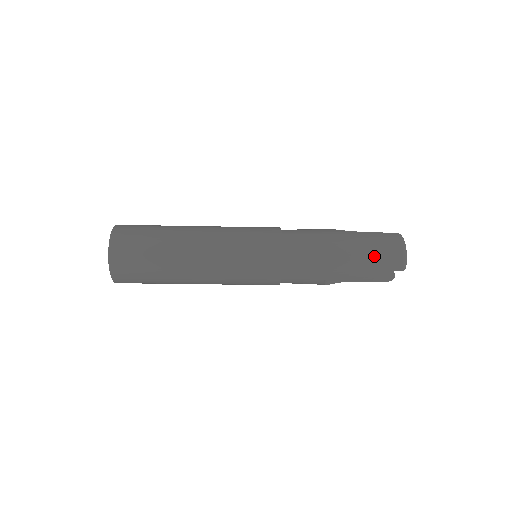
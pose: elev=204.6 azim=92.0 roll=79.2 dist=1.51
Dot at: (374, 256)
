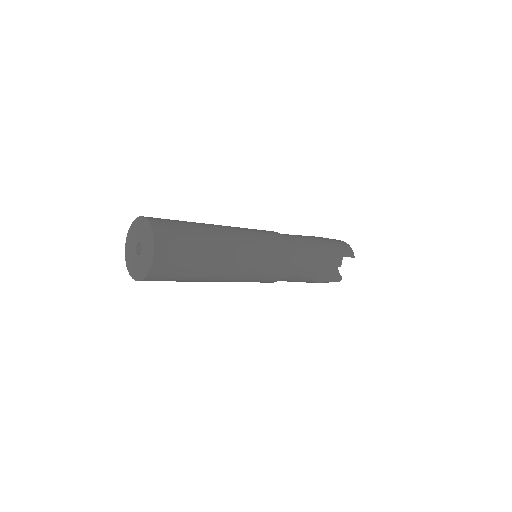
Dot at: (337, 245)
